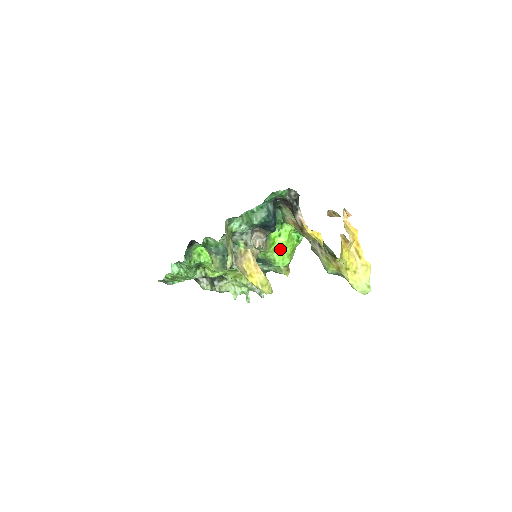
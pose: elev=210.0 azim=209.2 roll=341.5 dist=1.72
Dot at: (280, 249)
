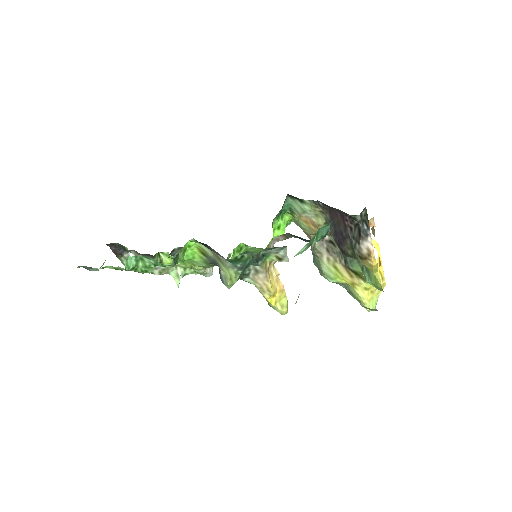
Dot at: occluded
